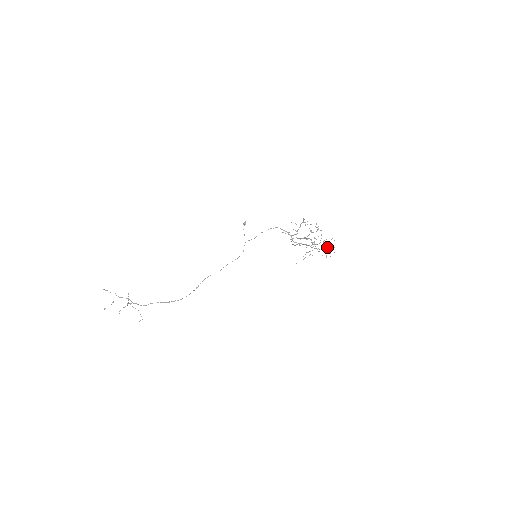
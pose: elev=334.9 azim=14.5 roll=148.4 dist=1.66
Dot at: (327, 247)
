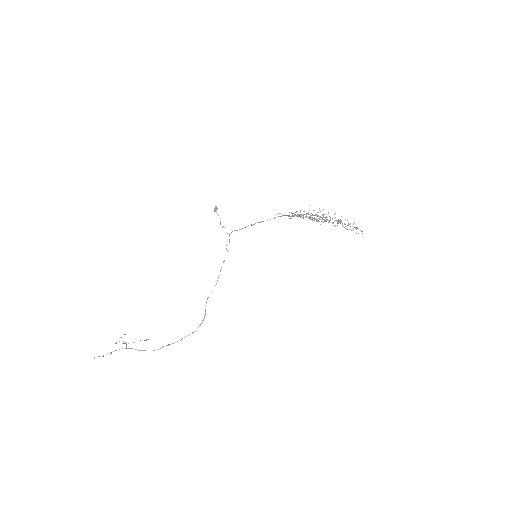
Dot at: occluded
